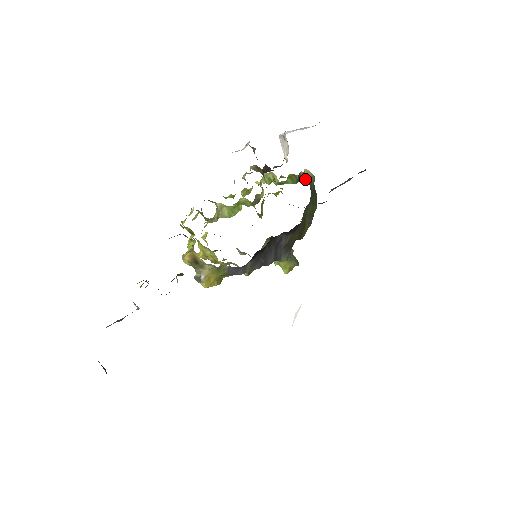
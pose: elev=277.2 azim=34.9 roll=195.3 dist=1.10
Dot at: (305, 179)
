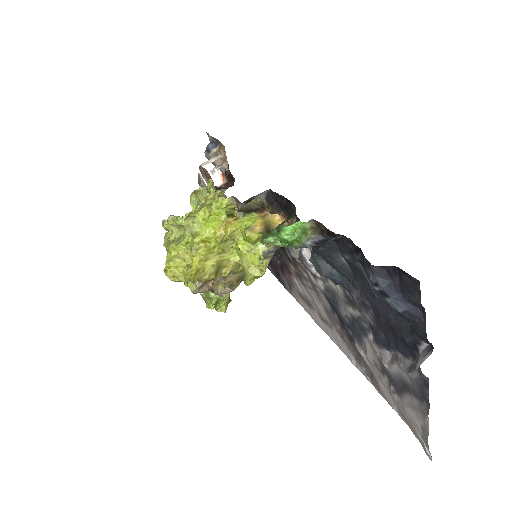
Dot at: occluded
